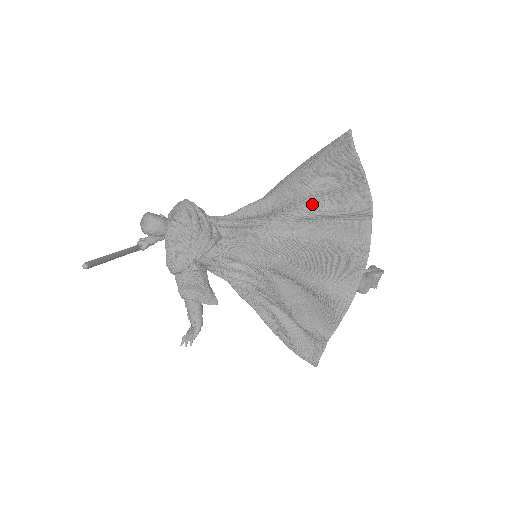
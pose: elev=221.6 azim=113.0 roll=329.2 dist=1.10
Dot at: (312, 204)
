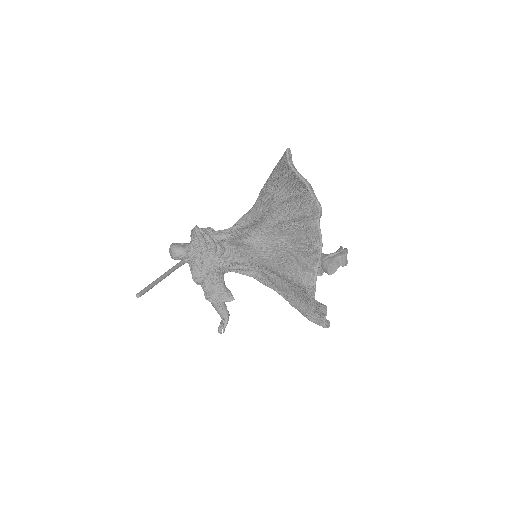
Dot at: (280, 211)
